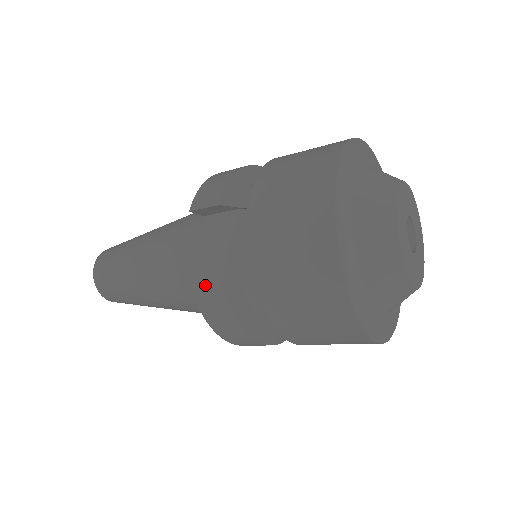
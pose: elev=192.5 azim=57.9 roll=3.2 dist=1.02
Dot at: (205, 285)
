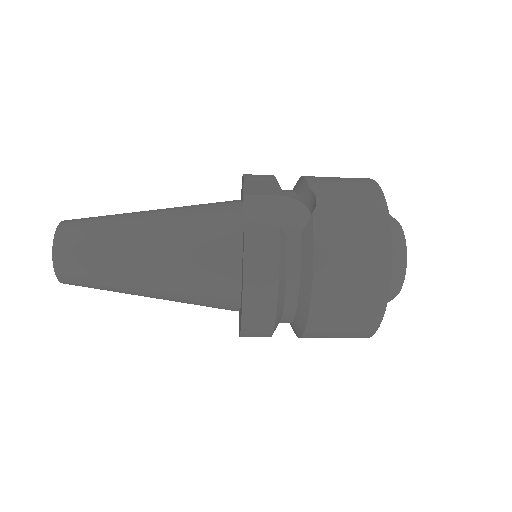
Dot at: (261, 230)
